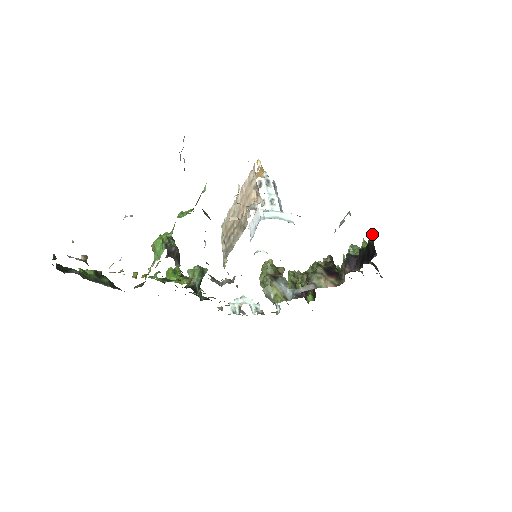
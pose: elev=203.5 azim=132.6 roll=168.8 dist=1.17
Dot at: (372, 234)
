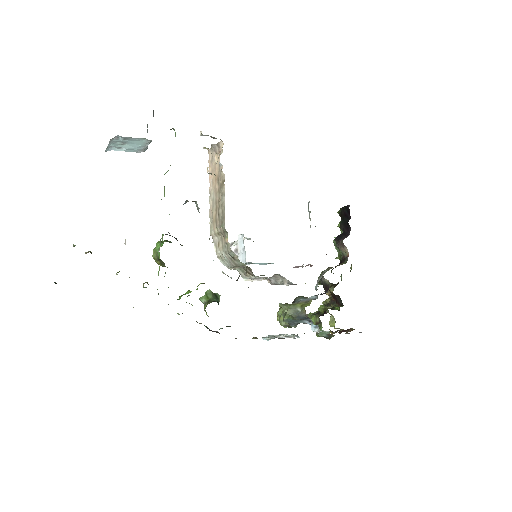
Dot at: (338, 211)
